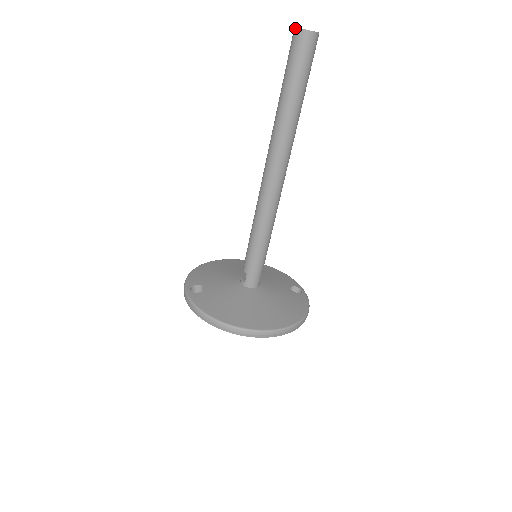
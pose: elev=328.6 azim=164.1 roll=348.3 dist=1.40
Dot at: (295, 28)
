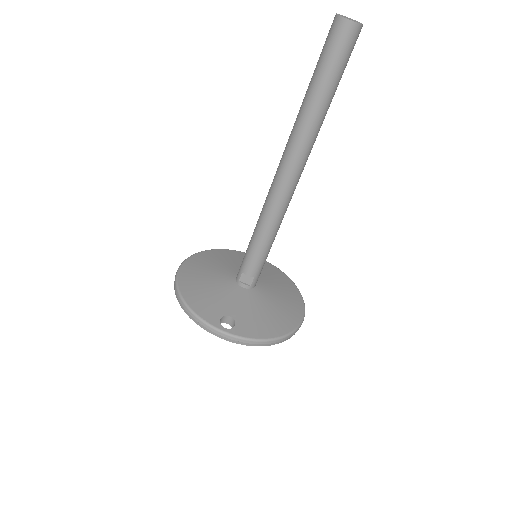
Dot at: (349, 21)
